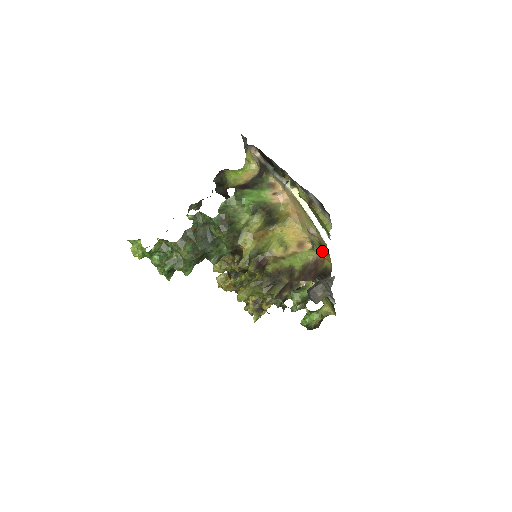
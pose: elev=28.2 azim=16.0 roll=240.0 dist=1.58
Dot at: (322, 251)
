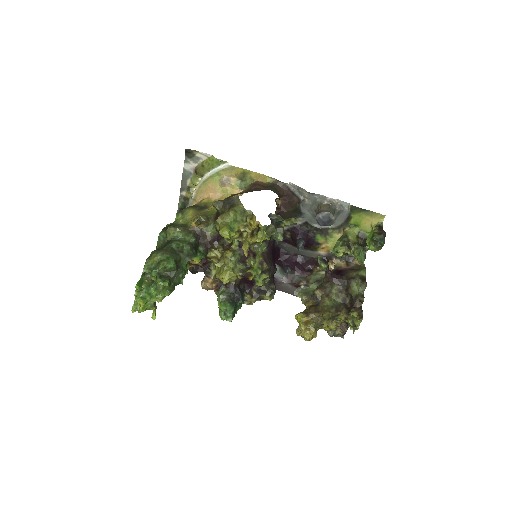
Dot at: (250, 181)
